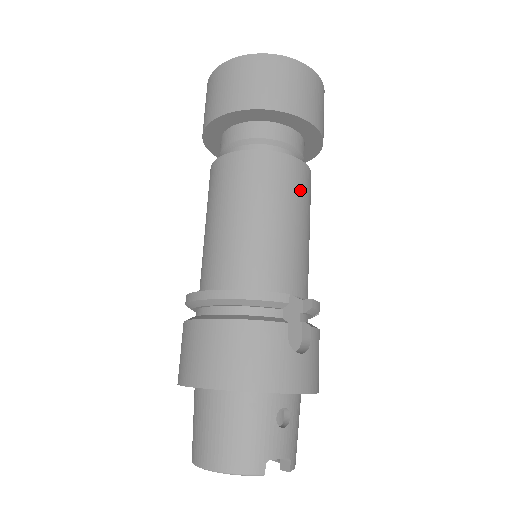
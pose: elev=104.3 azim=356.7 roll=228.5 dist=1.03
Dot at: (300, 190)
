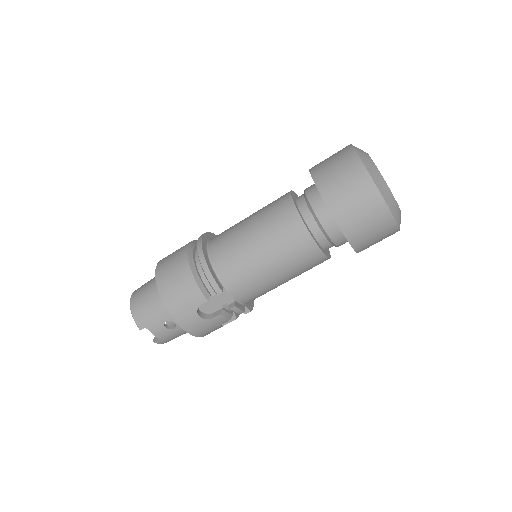
Dot at: (298, 260)
